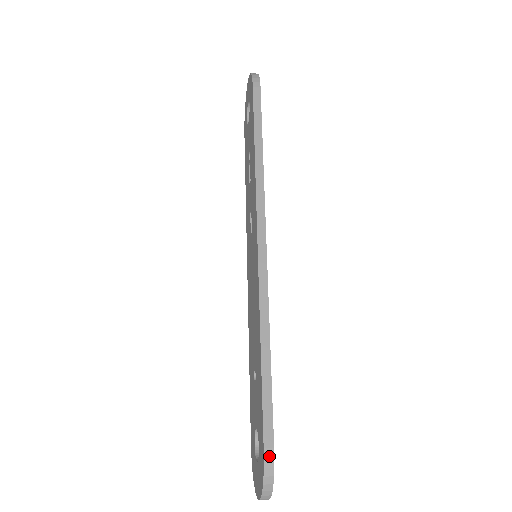
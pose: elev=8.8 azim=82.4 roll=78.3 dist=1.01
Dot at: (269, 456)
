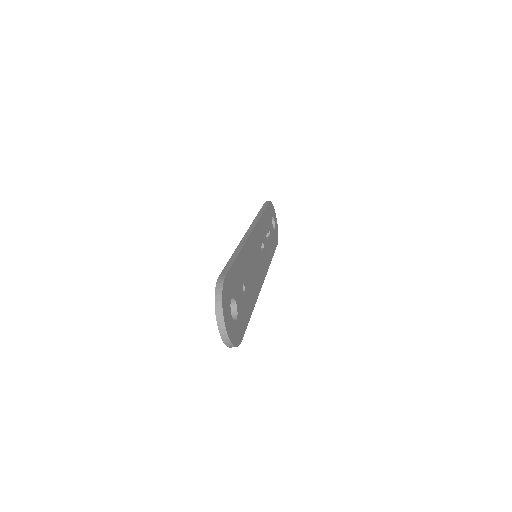
Dot at: (221, 279)
